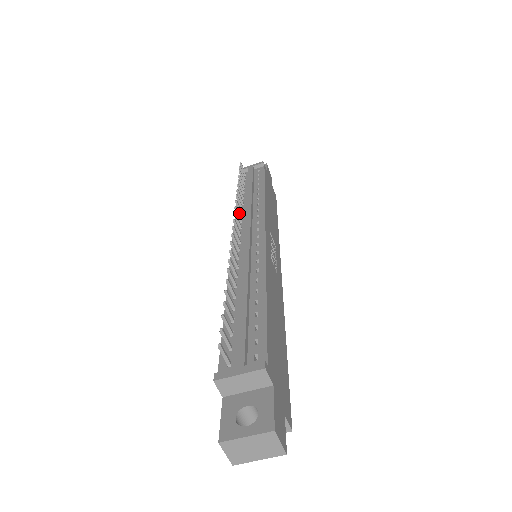
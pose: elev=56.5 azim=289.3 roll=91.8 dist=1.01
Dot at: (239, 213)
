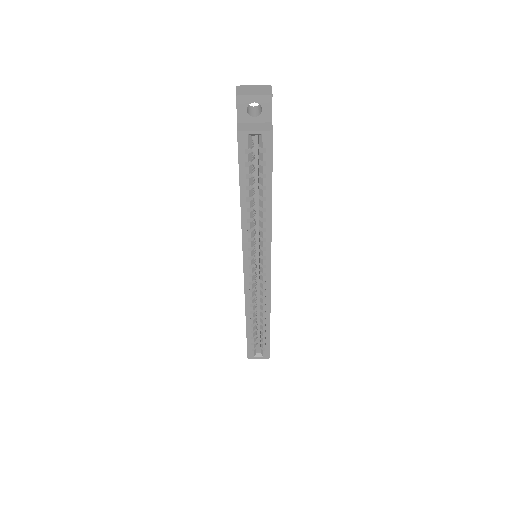
Dot at: occluded
